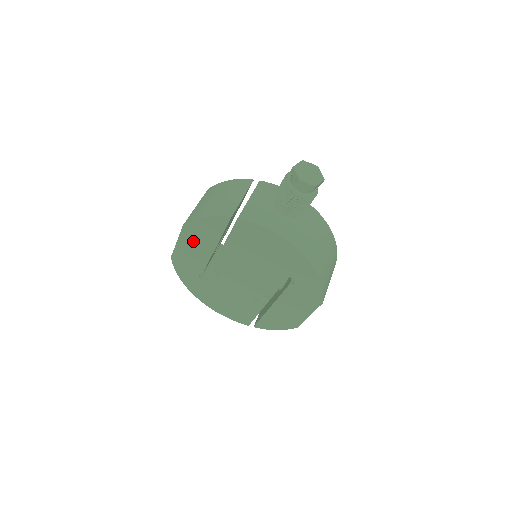
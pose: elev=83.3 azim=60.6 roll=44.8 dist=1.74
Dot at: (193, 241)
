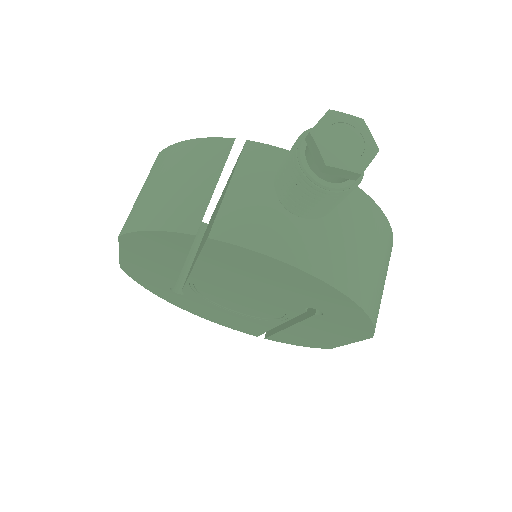
Dot at: (144, 255)
